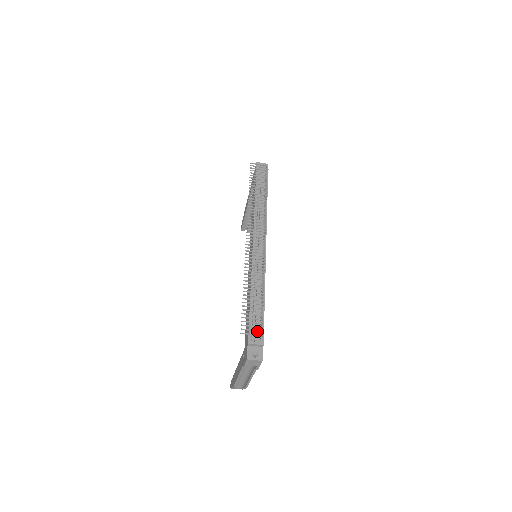
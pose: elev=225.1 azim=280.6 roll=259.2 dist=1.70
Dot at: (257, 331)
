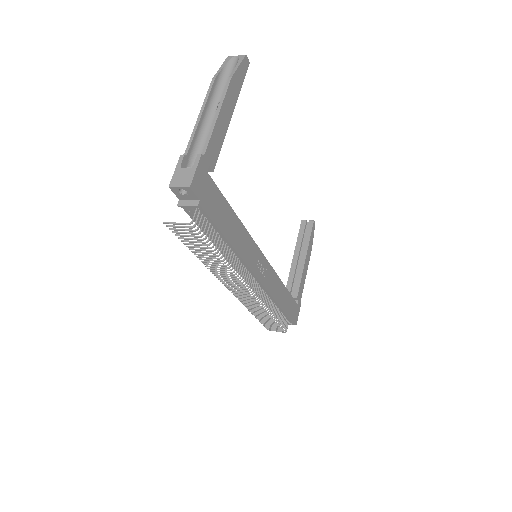
Dot at: (280, 331)
